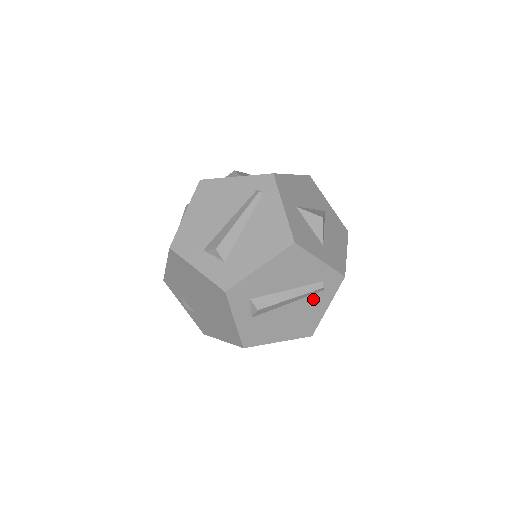
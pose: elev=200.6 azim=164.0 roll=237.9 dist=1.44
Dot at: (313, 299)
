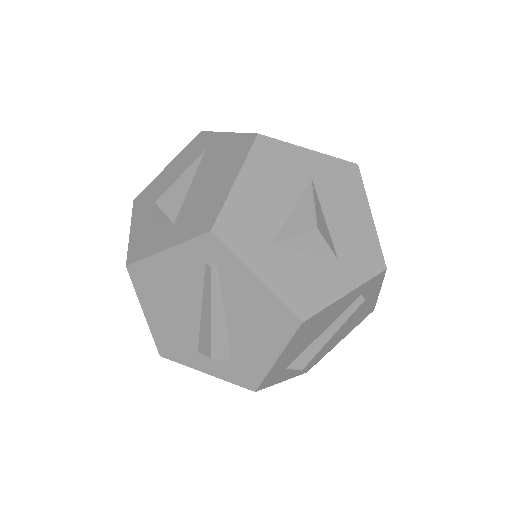
Dot at: occluded
